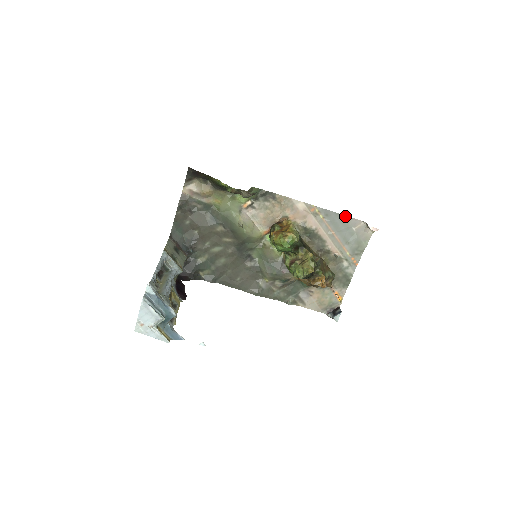
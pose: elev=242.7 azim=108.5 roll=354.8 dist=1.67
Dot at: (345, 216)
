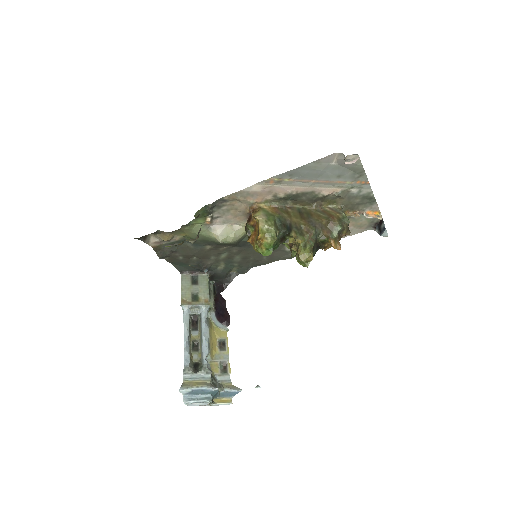
Dot at: (311, 163)
